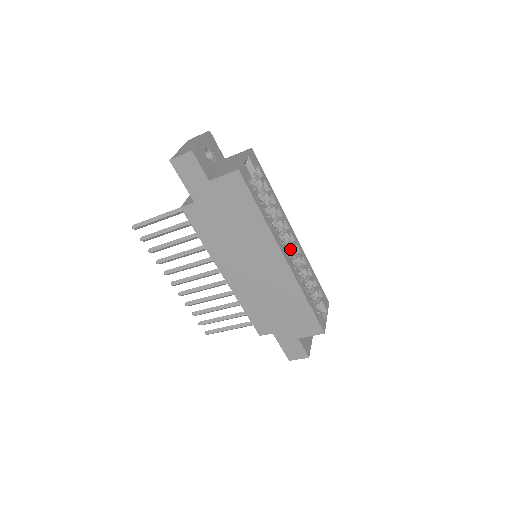
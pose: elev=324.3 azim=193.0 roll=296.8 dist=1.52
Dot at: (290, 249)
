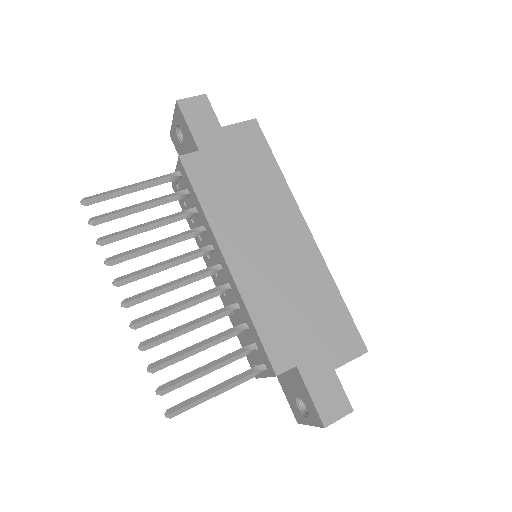
Dot at: occluded
